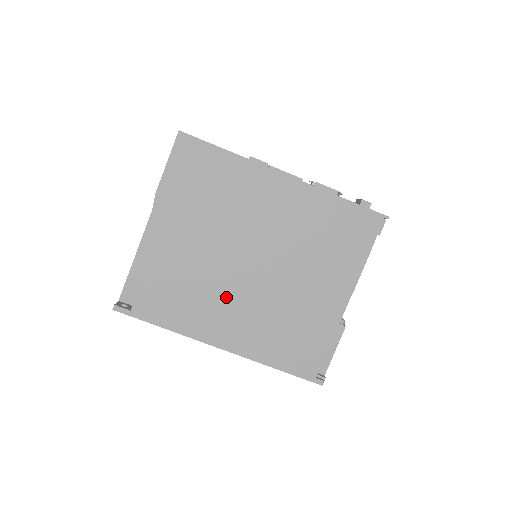
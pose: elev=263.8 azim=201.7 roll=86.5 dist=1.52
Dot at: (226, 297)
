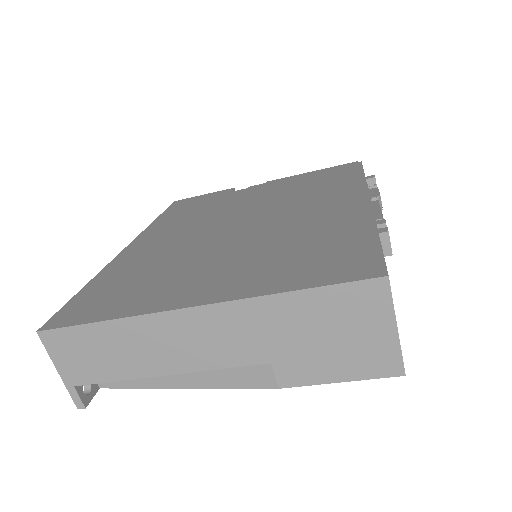
Dot at: occluded
